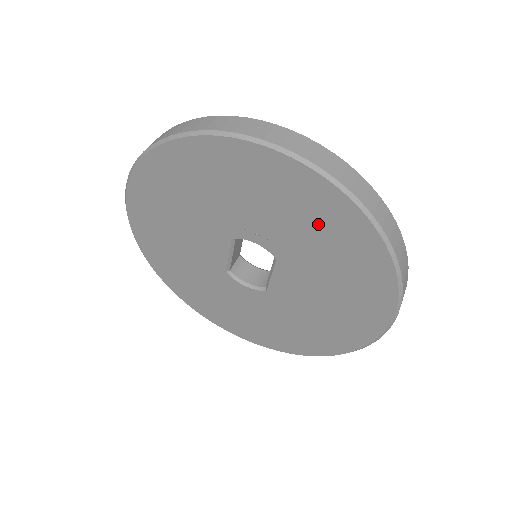
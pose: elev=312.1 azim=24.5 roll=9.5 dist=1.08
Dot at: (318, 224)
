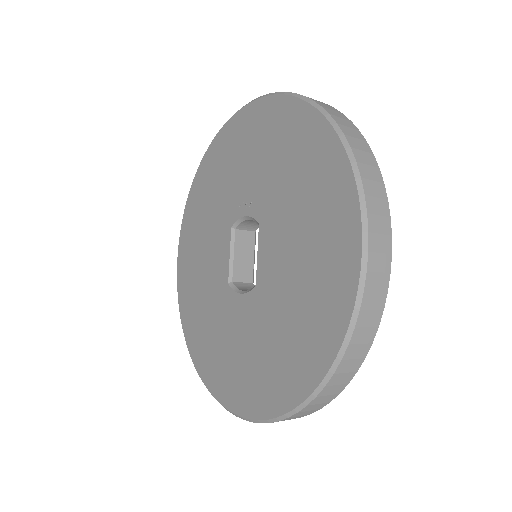
Dot at: (280, 146)
